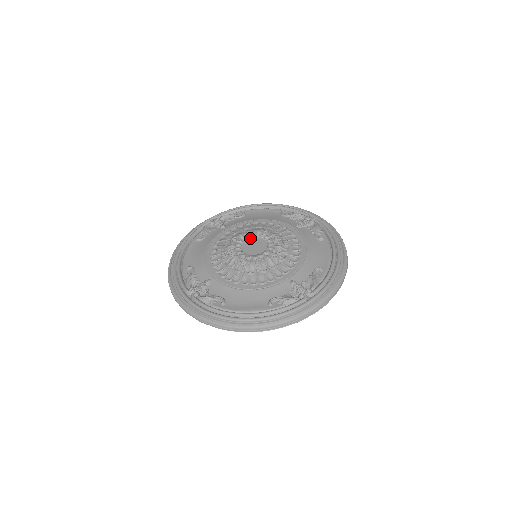
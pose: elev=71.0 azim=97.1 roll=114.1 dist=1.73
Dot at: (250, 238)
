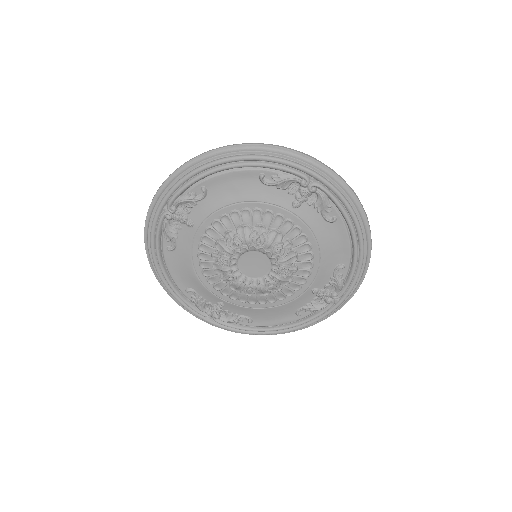
Dot at: (243, 254)
